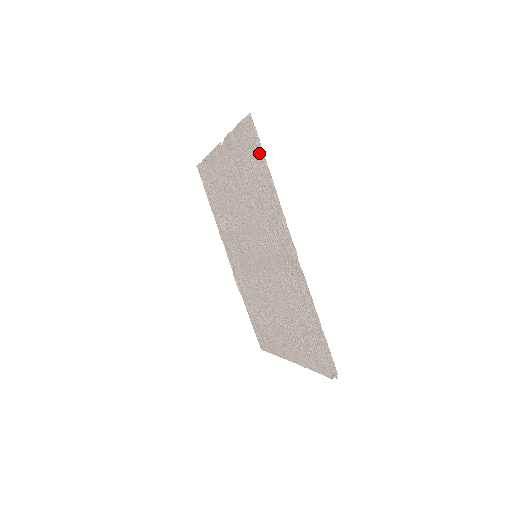
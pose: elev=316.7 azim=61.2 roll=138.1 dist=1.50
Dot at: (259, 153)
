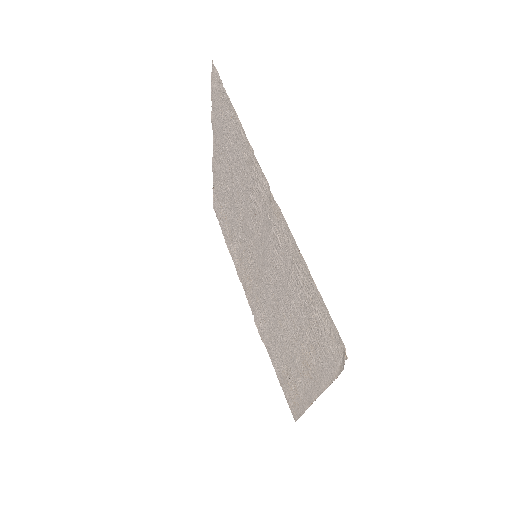
Dot at: (224, 98)
